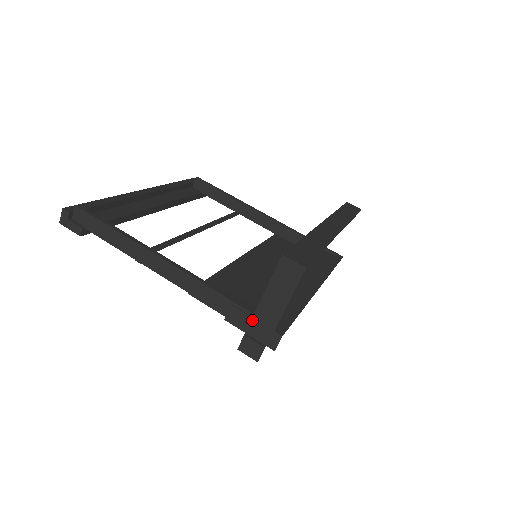
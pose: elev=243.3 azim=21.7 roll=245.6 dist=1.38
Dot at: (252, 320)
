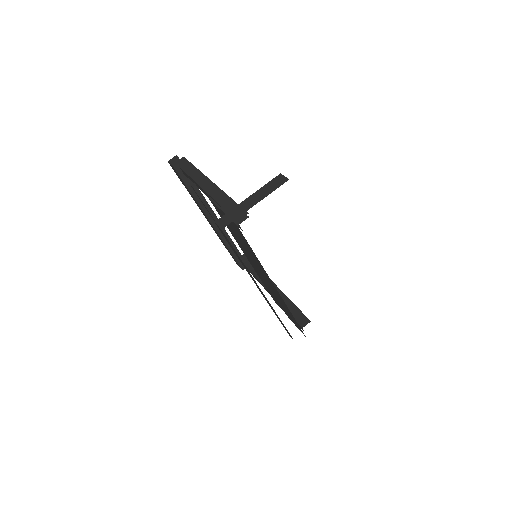
Dot at: (237, 208)
